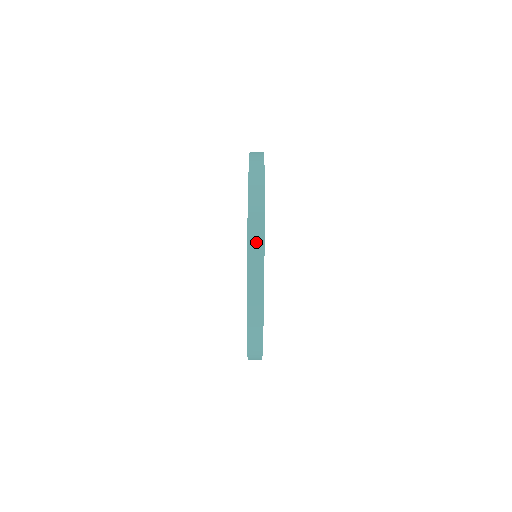
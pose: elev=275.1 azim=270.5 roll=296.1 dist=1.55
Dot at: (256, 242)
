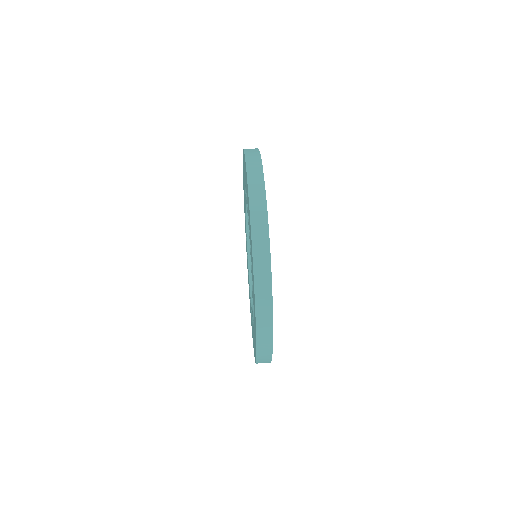
Dot at: (252, 150)
